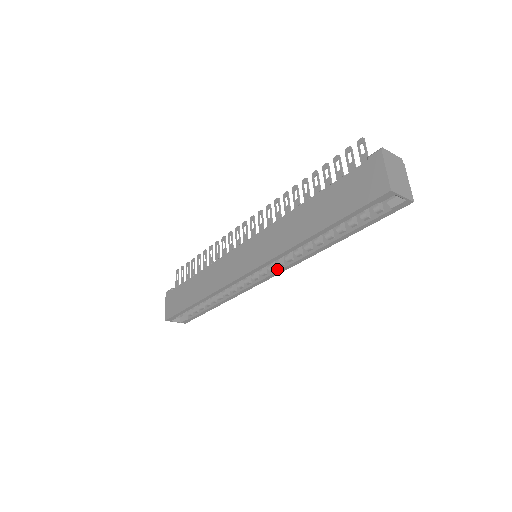
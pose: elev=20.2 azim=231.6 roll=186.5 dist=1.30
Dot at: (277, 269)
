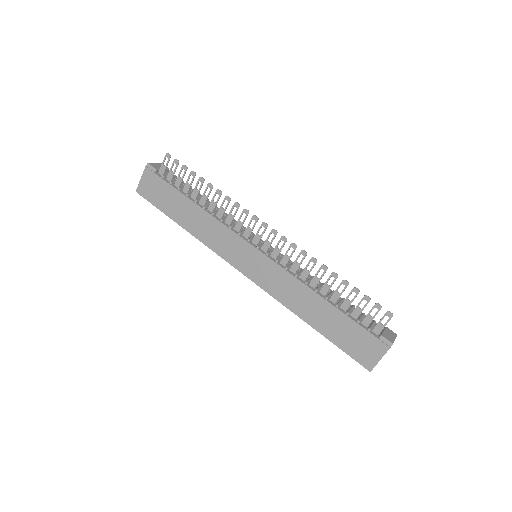
Dot at: occluded
